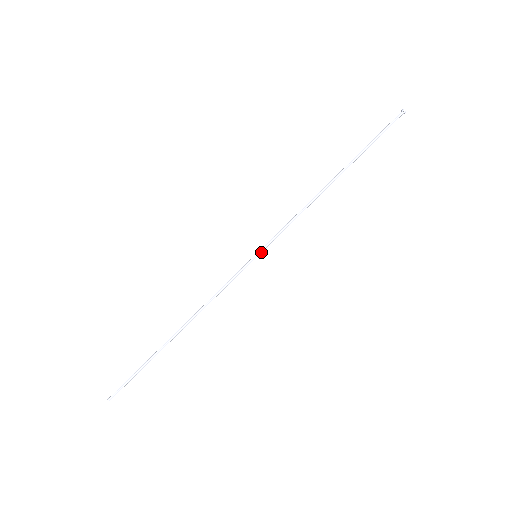
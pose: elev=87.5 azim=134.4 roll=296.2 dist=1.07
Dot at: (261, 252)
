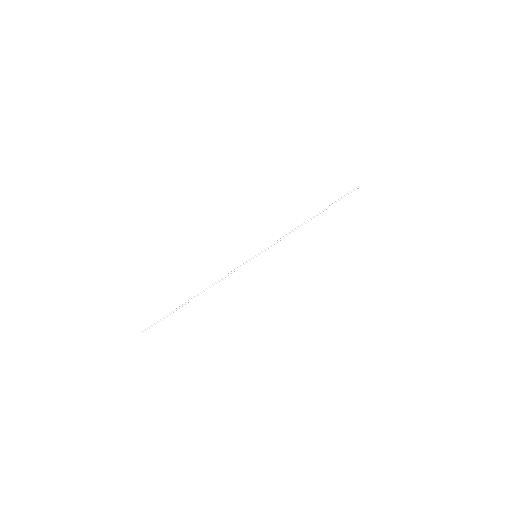
Dot at: (259, 254)
